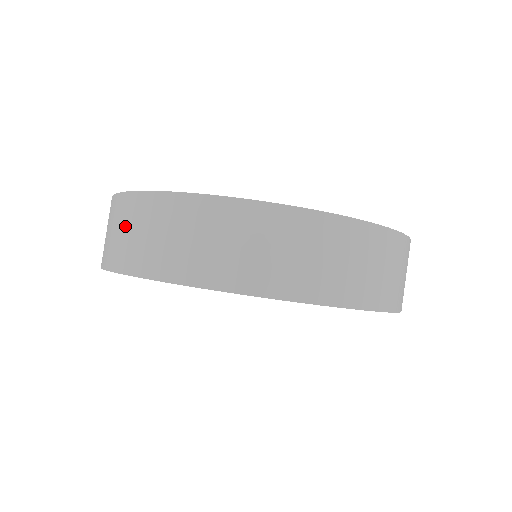
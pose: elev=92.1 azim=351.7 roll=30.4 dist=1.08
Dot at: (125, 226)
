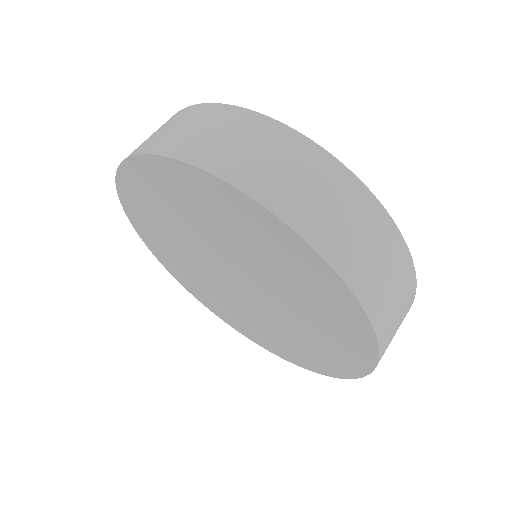
Dot at: (176, 124)
